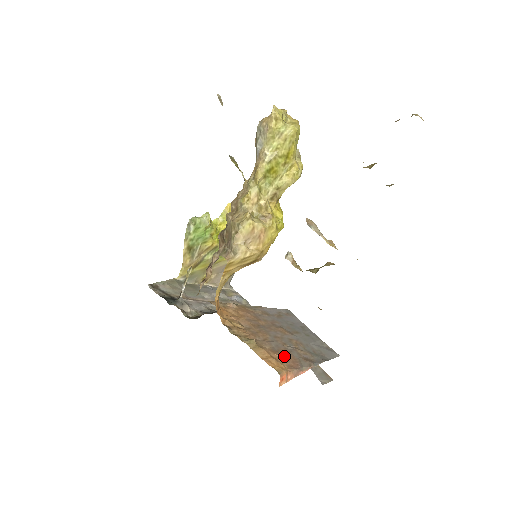
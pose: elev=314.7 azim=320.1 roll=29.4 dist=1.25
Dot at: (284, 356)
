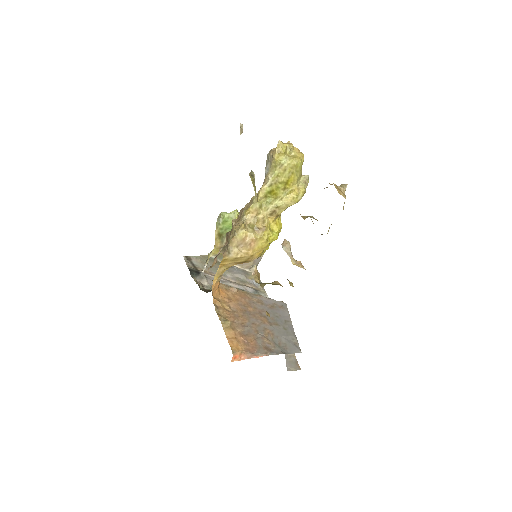
Dot at: (248, 340)
